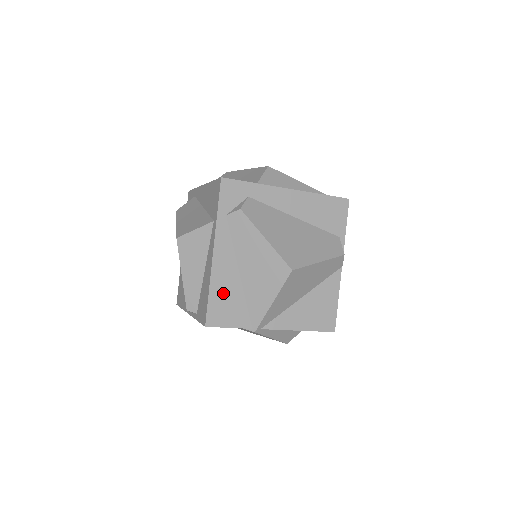
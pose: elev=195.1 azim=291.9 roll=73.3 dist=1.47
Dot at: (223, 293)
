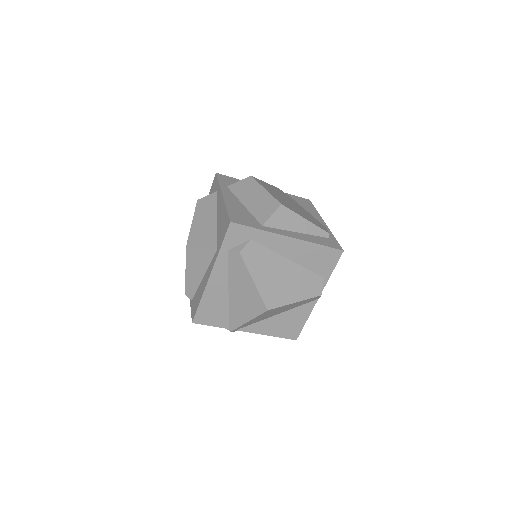
Dot at: (212, 304)
